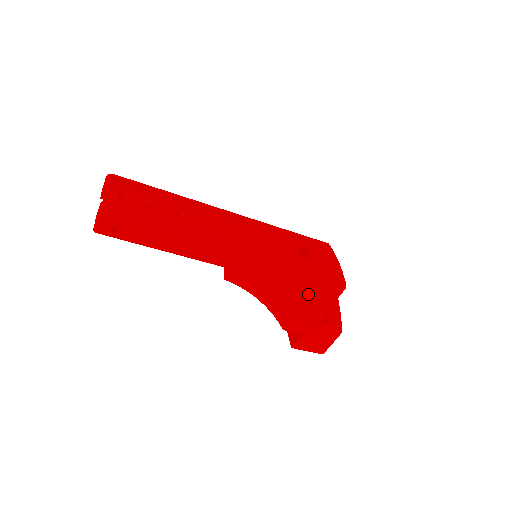
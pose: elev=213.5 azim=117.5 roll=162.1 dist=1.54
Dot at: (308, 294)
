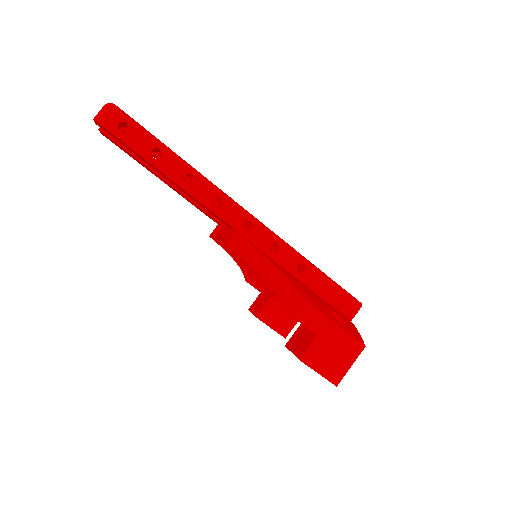
Dot at: (320, 298)
